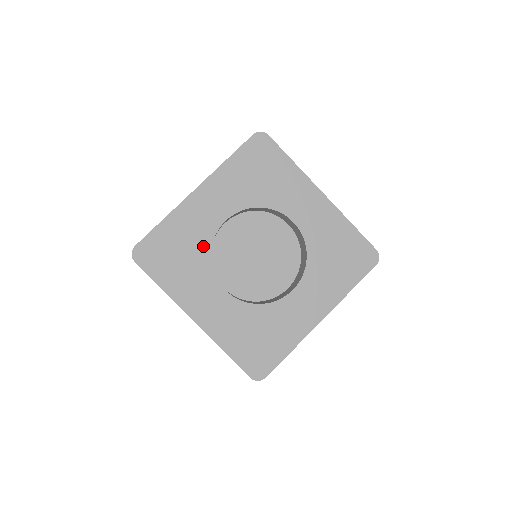
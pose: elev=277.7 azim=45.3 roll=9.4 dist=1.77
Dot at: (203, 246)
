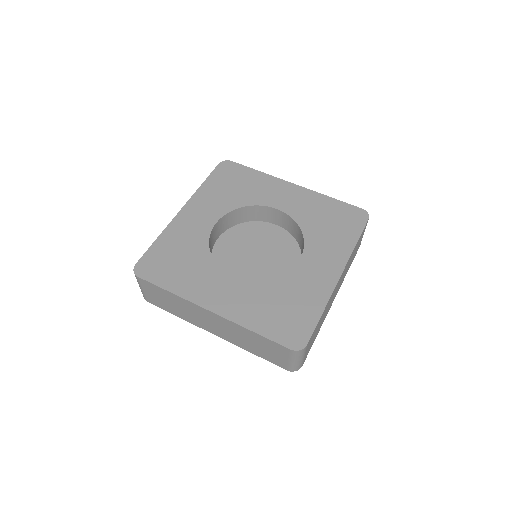
Dot at: (201, 247)
